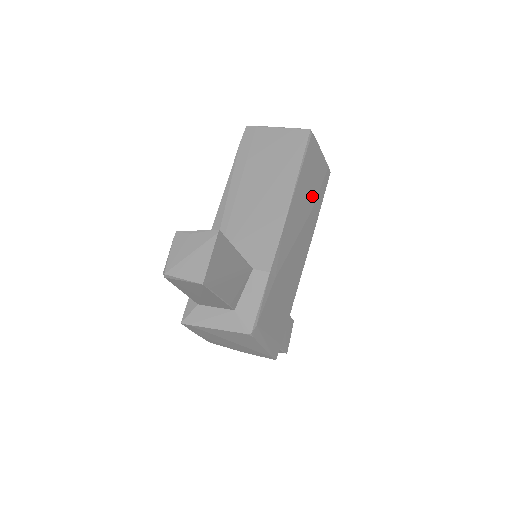
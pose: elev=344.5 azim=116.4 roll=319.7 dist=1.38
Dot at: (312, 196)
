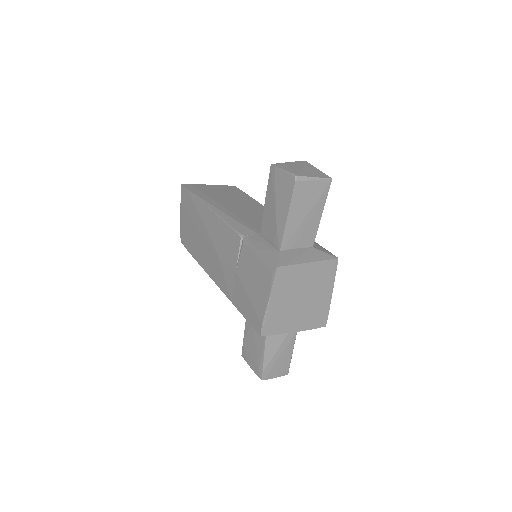
Dot at: occluded
